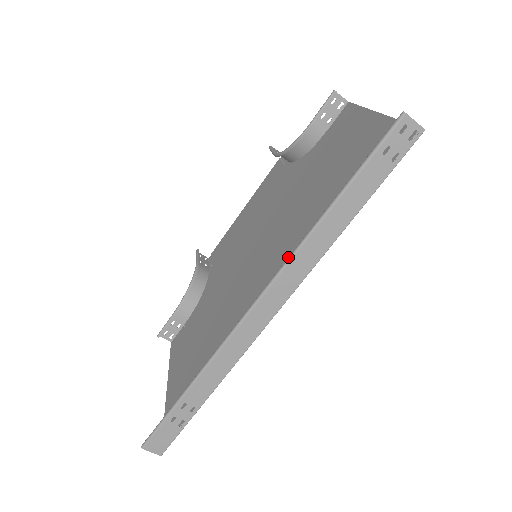
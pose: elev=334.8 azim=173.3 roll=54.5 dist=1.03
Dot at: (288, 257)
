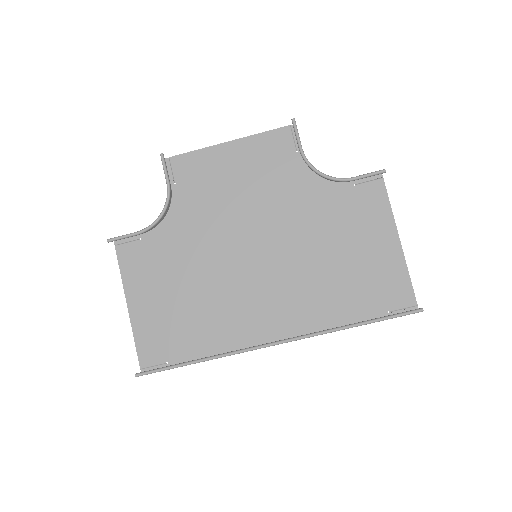
Dot at: (295, 299)
